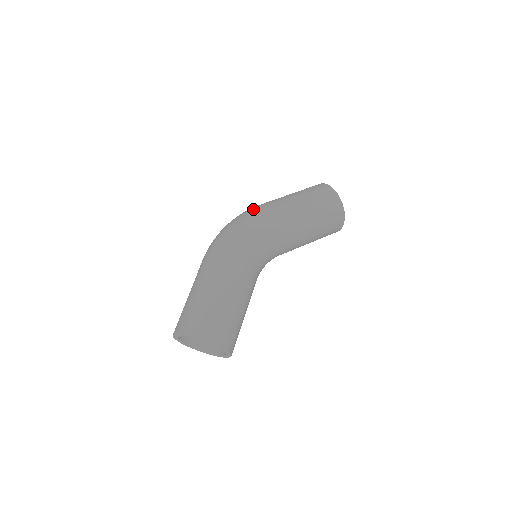
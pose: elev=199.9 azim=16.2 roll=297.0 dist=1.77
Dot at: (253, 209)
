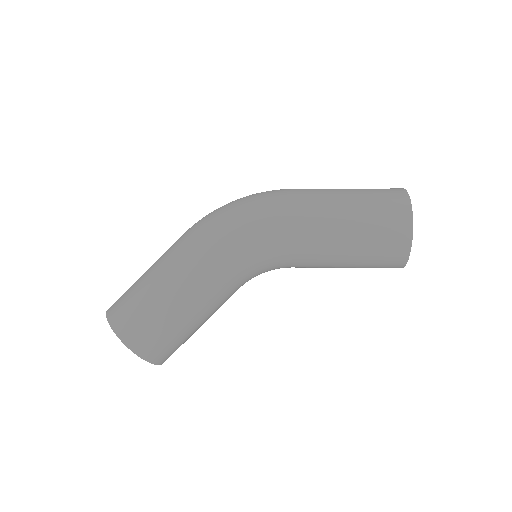
Dot at: (273, 194)
